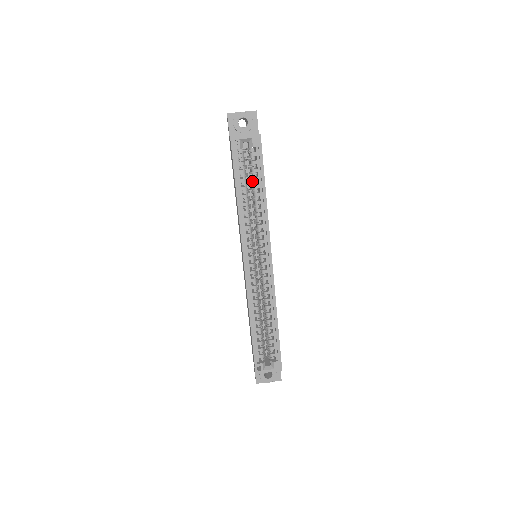
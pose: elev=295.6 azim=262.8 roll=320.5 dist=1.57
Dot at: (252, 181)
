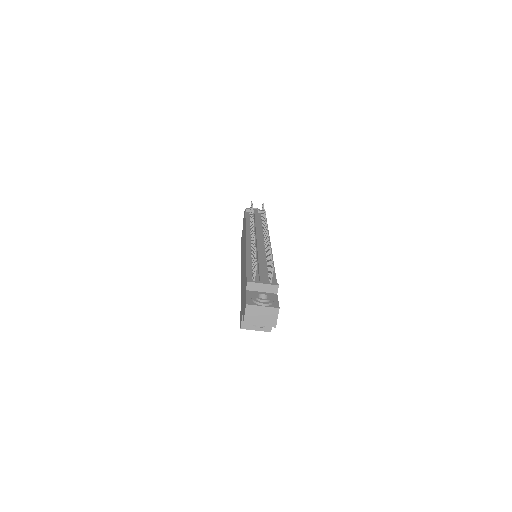
Dot at: occluded
